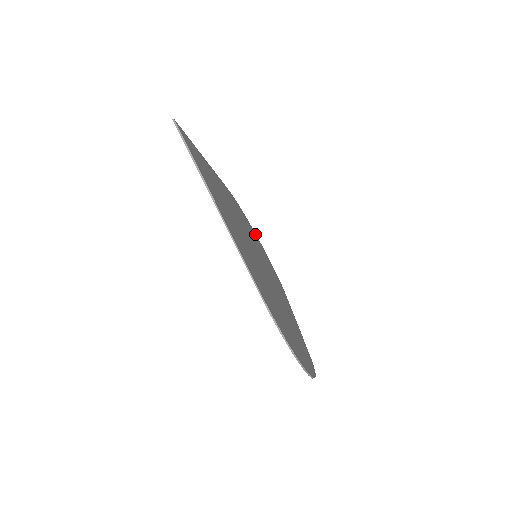
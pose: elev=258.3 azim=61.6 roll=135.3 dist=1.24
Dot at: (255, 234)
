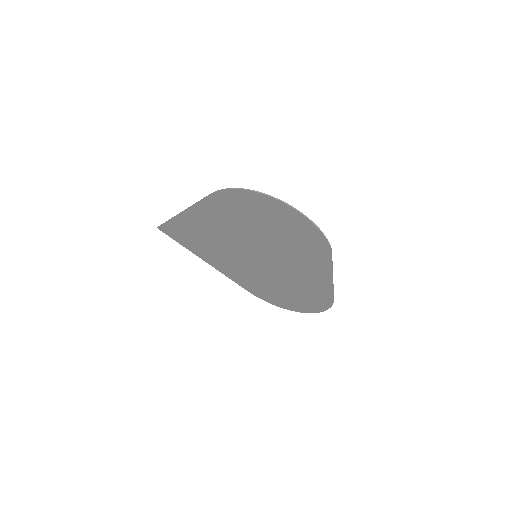
Dot at: (294, 308)
